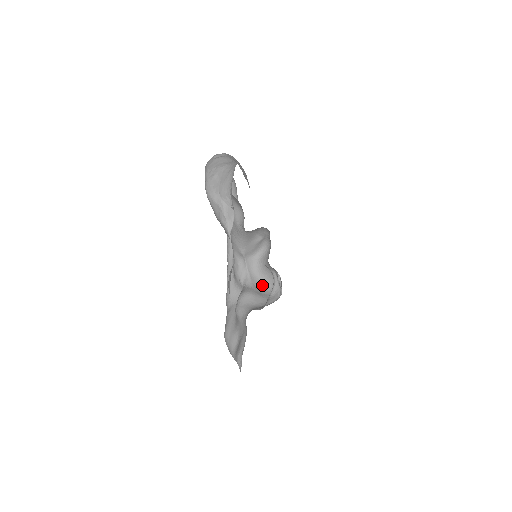
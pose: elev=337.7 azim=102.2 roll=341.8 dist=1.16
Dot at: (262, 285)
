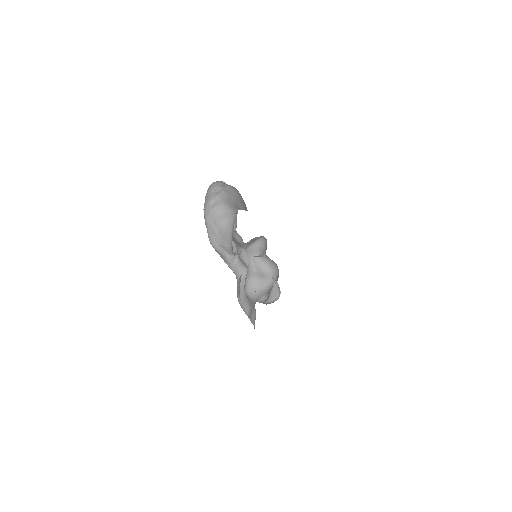
Dot at: (263, 265)
